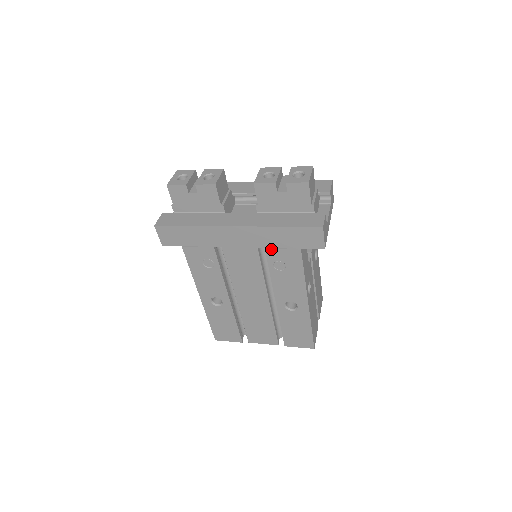
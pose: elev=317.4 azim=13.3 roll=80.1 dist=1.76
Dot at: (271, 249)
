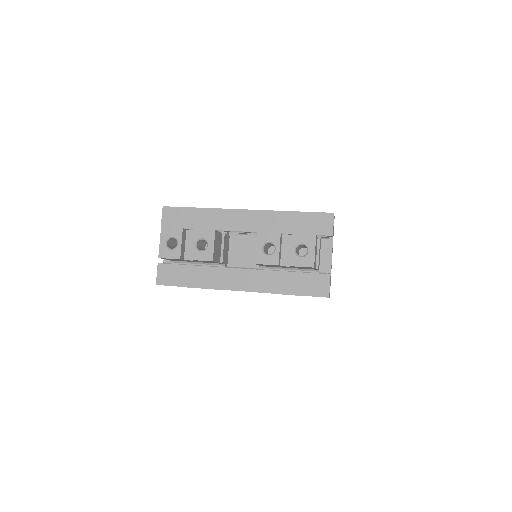
Dot at: occluded
